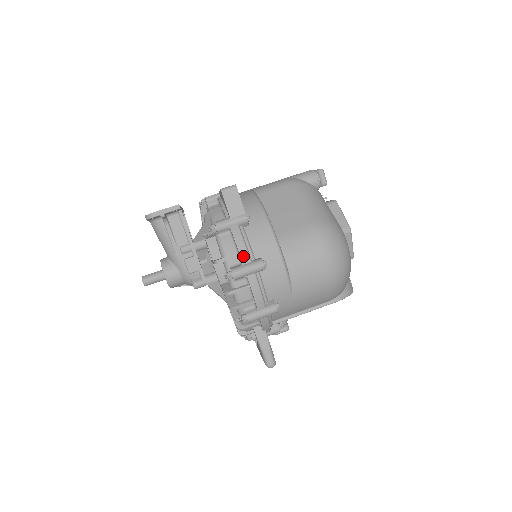
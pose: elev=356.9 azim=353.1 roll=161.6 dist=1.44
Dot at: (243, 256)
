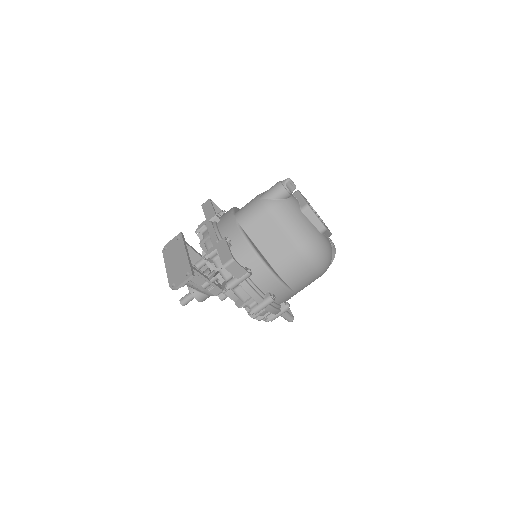
Dot at: (257, 300)
